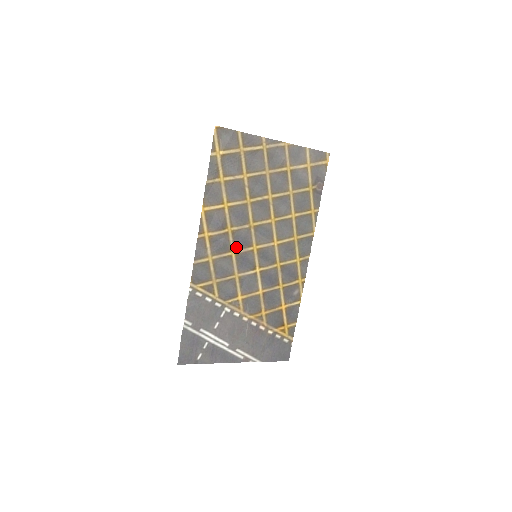
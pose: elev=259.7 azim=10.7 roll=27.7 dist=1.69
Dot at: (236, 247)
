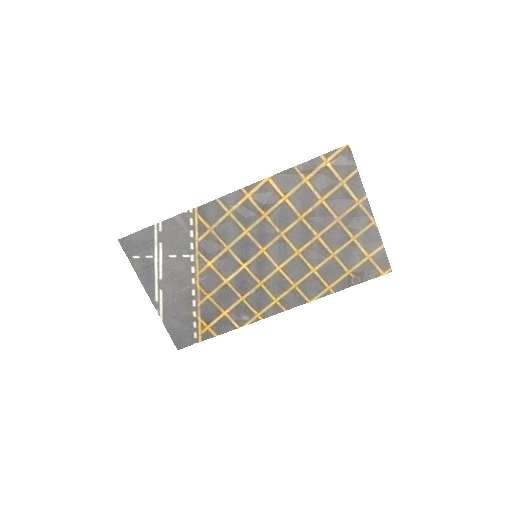
Dot at: (253, 231)
